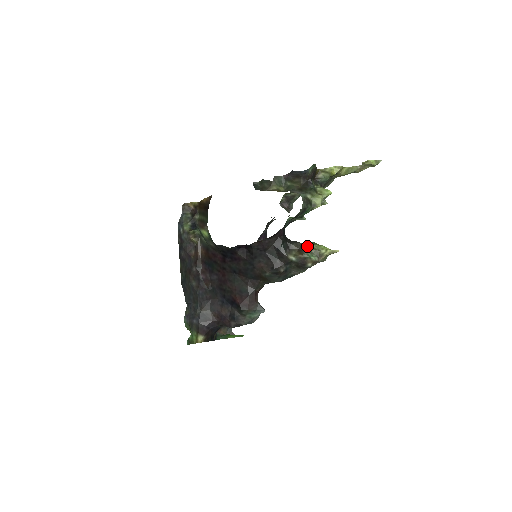
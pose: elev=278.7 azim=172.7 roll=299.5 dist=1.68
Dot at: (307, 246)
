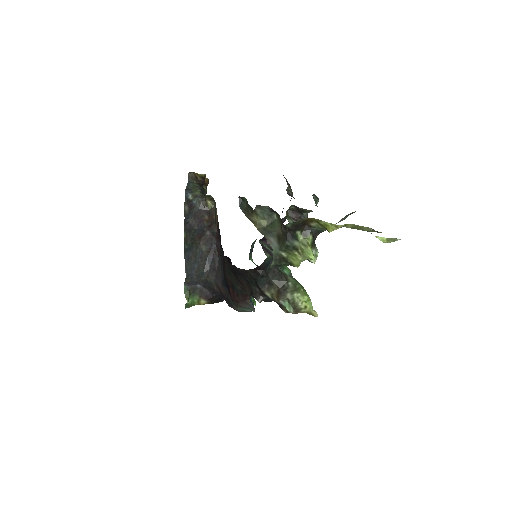
Dot at: (288, 290)
